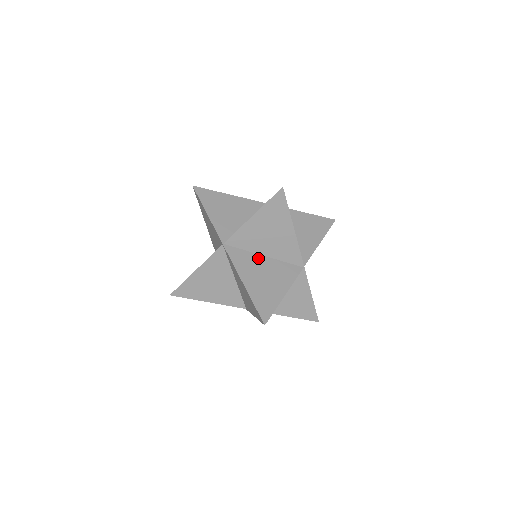
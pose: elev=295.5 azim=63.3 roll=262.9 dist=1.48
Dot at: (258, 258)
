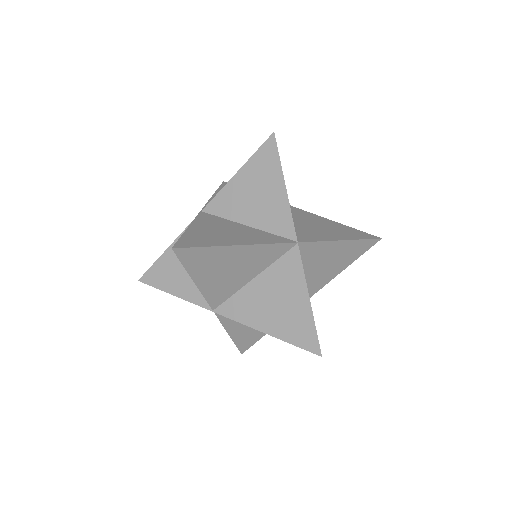
Dot at: (251, 288)
